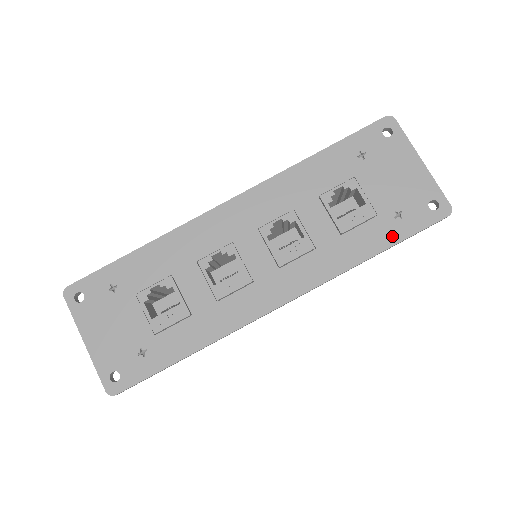
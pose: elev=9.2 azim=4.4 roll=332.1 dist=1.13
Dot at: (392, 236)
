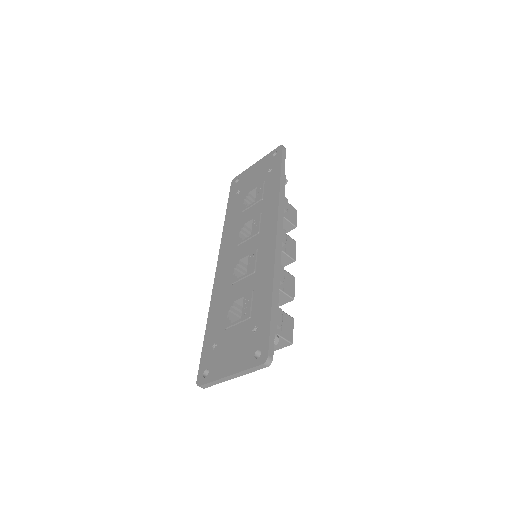
Dot at: (277, 172)
